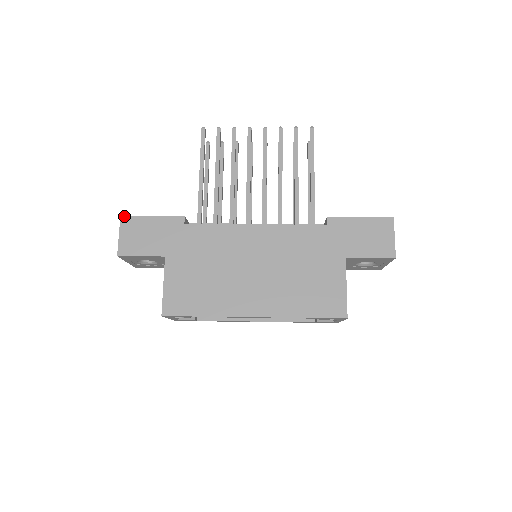
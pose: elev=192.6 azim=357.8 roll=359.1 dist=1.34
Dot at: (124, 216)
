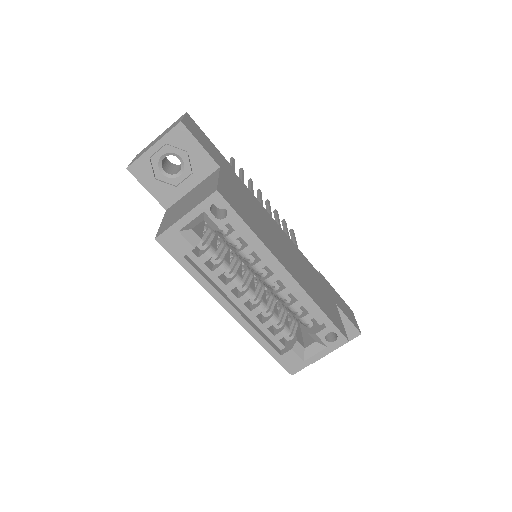
Dot at: (189, 115)
